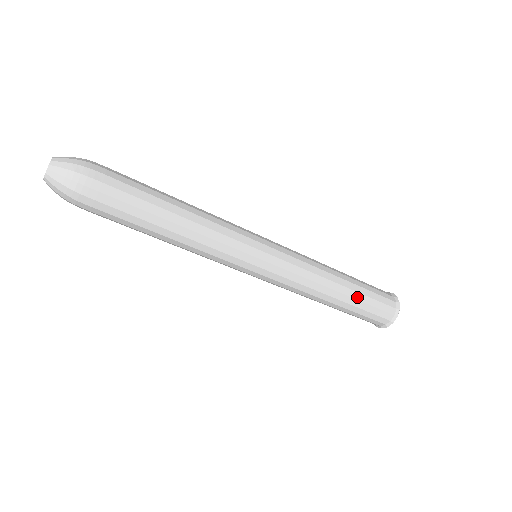
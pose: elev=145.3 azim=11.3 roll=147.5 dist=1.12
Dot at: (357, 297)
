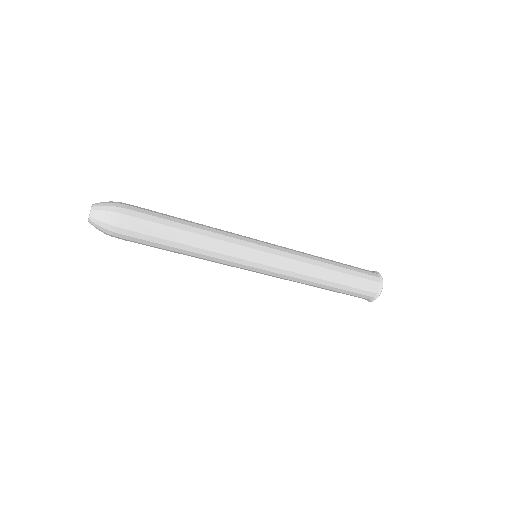
Dot at: (344, 267)
